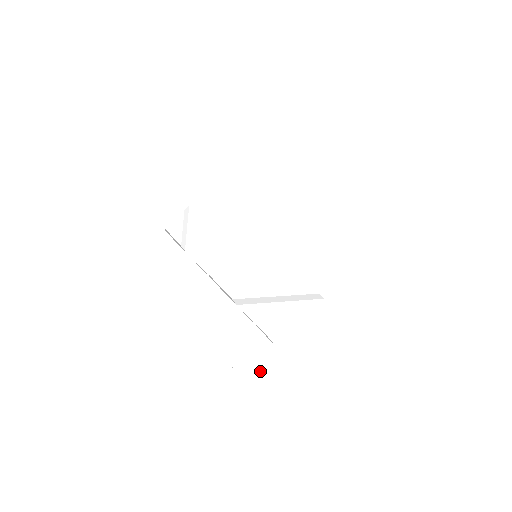
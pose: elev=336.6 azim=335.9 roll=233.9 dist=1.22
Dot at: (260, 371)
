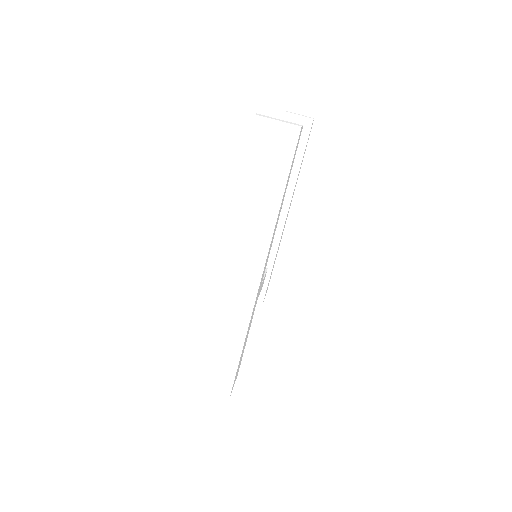
Dot at: (267, 287)
